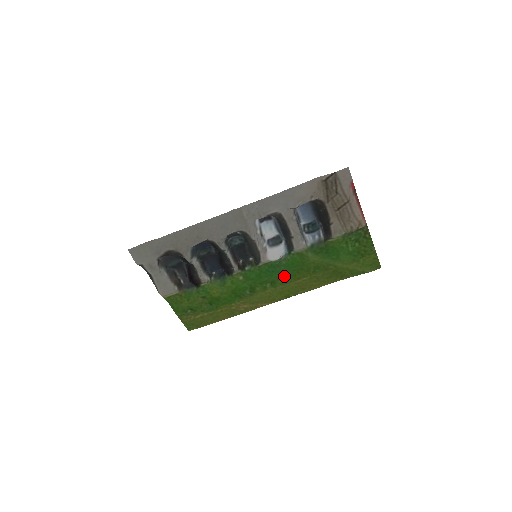
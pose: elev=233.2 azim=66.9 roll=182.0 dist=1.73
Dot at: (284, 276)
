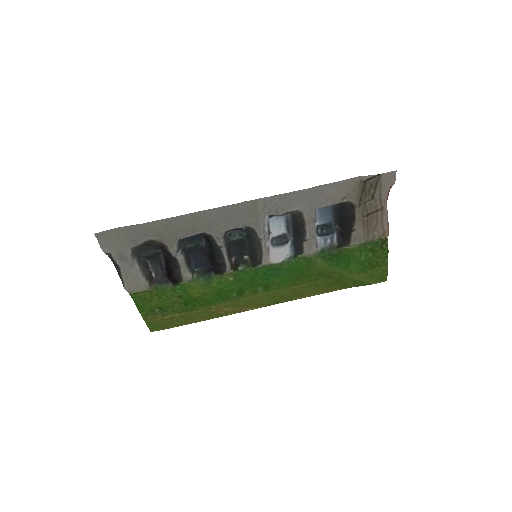
Dot at: (281, 281)
